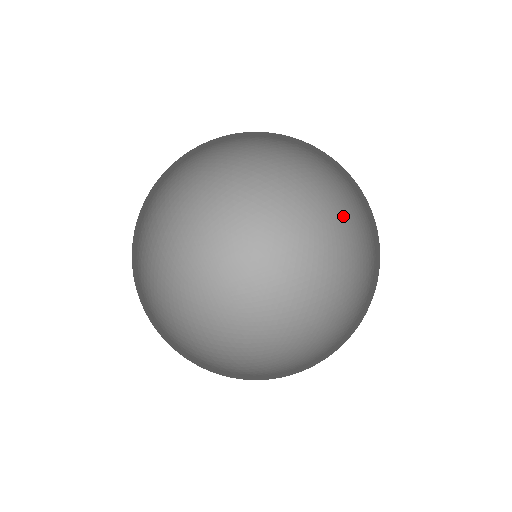
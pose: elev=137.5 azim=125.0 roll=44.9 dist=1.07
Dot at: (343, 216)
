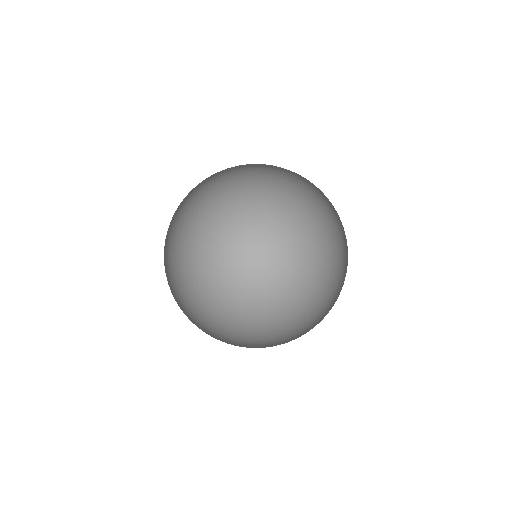
Dot at: (332, 220)
